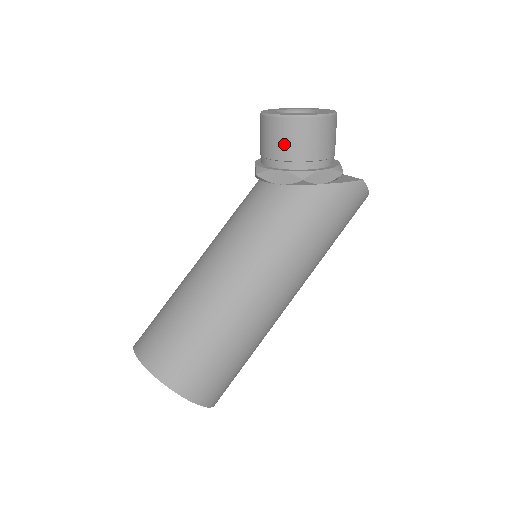
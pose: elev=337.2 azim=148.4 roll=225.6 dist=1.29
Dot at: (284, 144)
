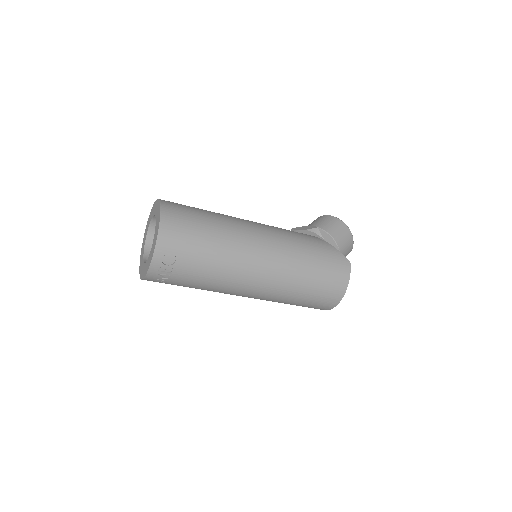
Dot at: (318, 222)
